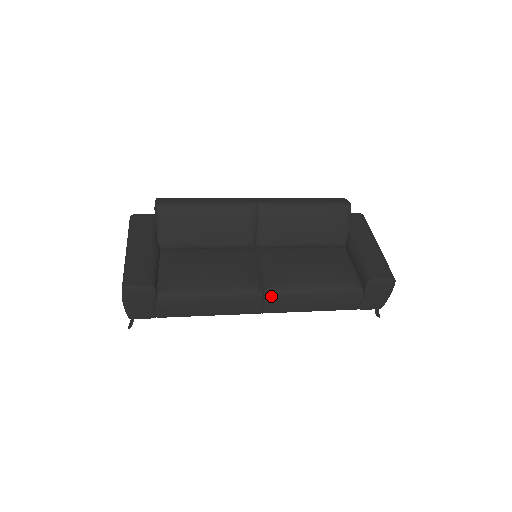
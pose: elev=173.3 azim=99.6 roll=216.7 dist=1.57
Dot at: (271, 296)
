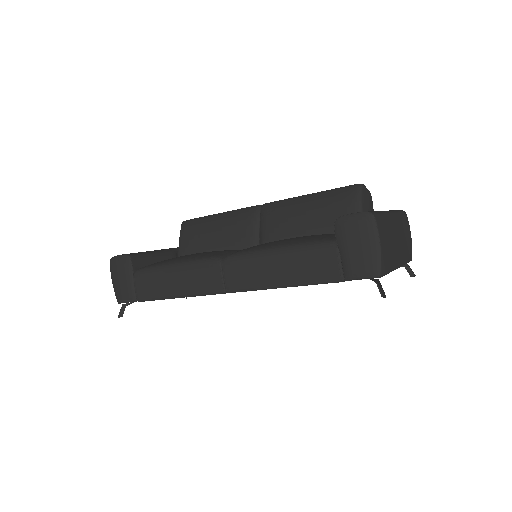
Dot at: (228, 261)
